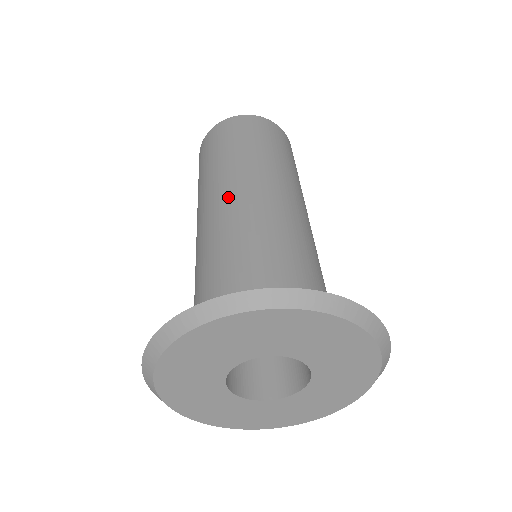
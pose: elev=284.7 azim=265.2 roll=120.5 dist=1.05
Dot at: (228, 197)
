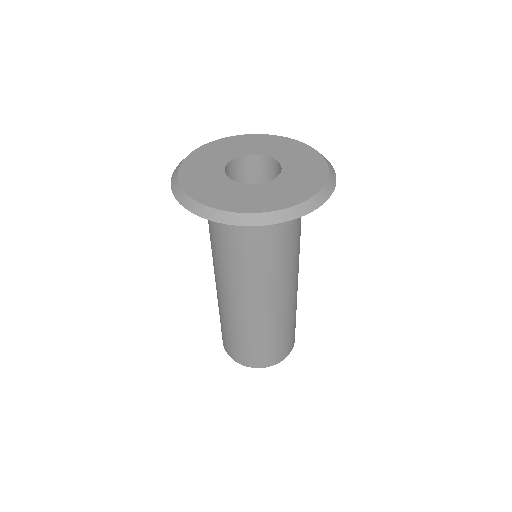
Dot at: occluded
